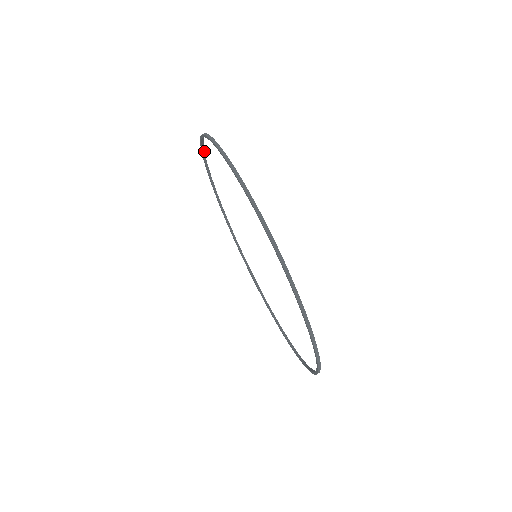
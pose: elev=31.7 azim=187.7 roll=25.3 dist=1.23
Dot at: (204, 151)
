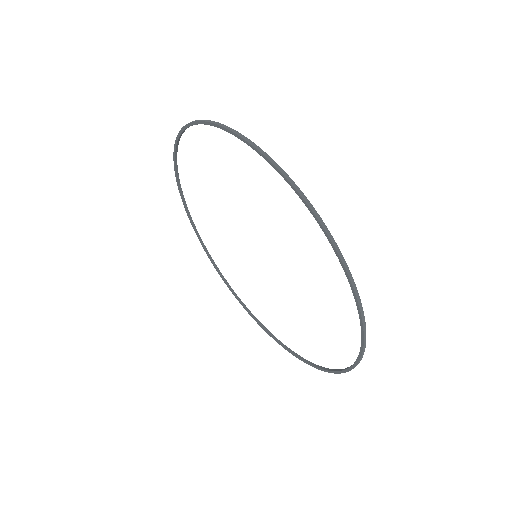
Dot at: (197, 123)
